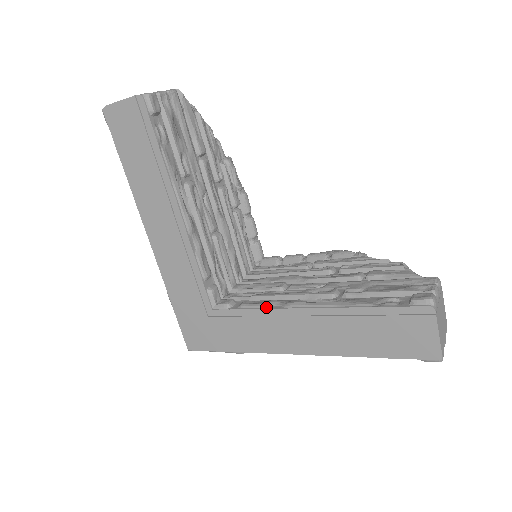
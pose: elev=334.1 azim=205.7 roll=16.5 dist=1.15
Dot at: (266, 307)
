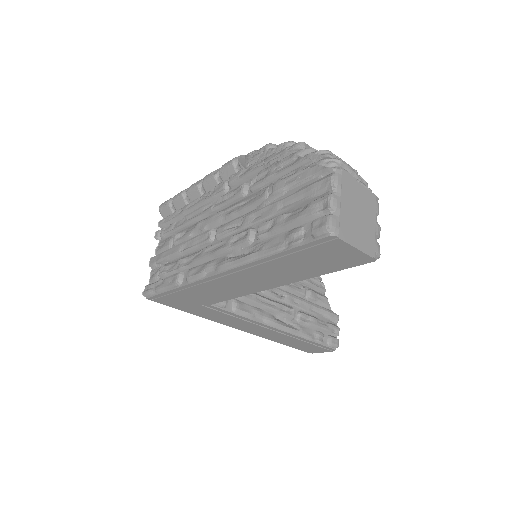
Dot at: (253, 318)
